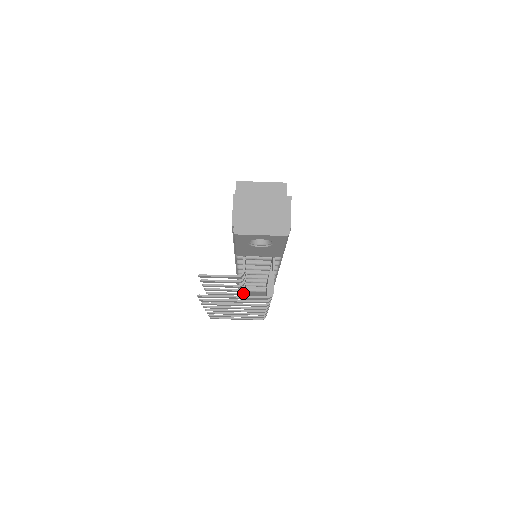
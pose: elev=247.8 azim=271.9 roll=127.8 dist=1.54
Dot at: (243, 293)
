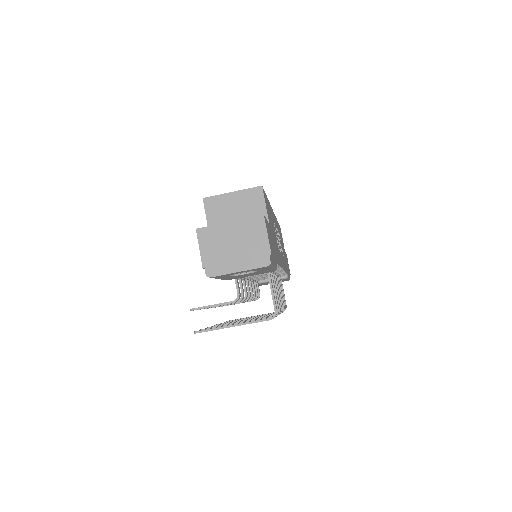
Dot at: occluded
